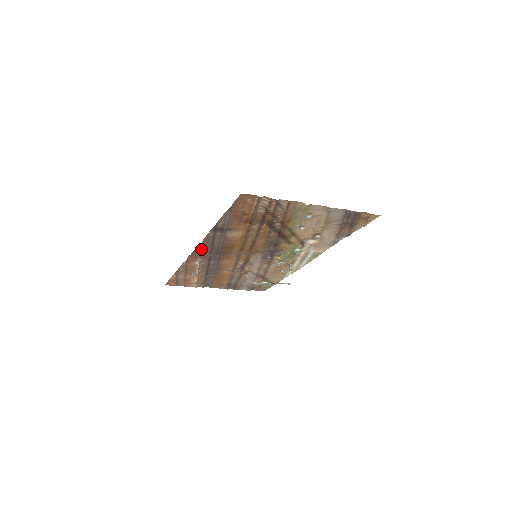
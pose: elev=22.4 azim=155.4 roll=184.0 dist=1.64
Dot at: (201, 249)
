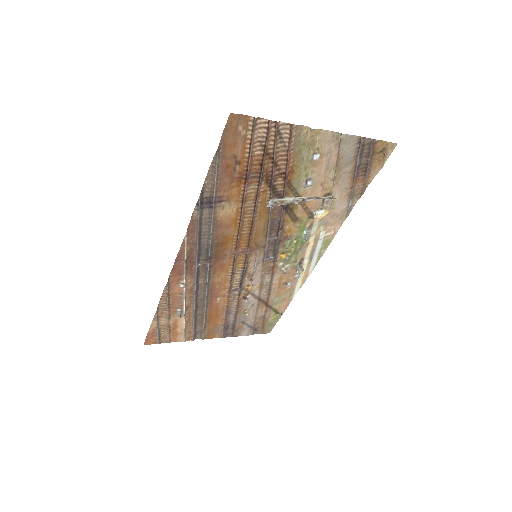
Dot at: (186, 251)
